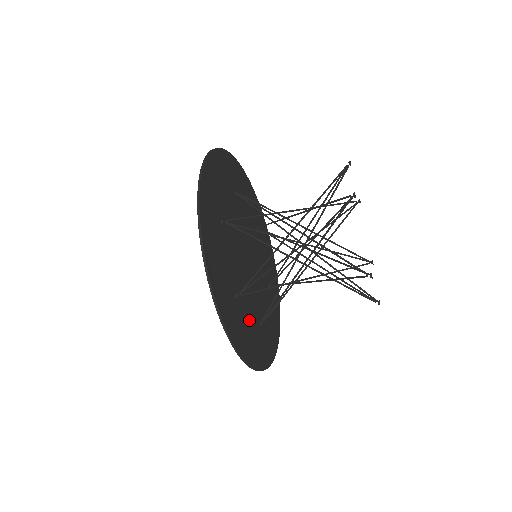
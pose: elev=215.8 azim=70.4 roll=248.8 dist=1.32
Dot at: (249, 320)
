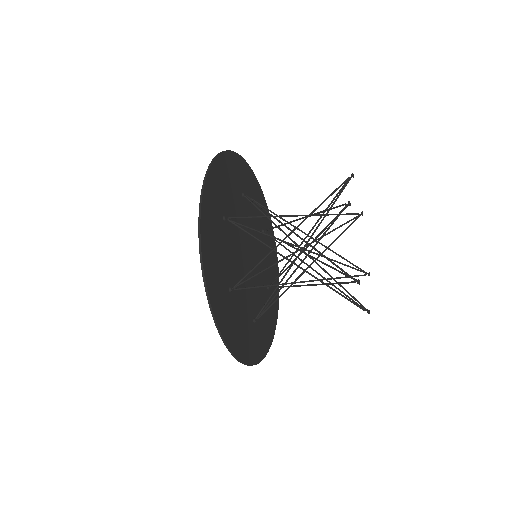
Dot at: (241, 315)
